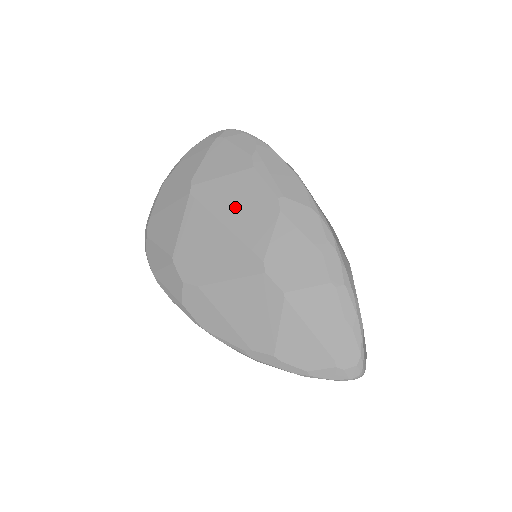
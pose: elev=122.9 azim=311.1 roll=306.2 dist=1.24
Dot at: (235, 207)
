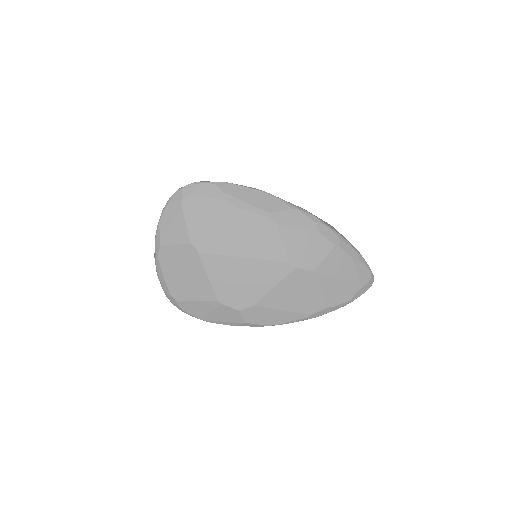
Dot at: (242, 241)
